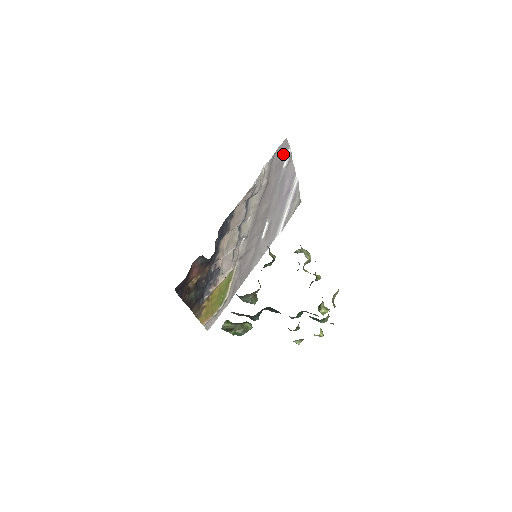
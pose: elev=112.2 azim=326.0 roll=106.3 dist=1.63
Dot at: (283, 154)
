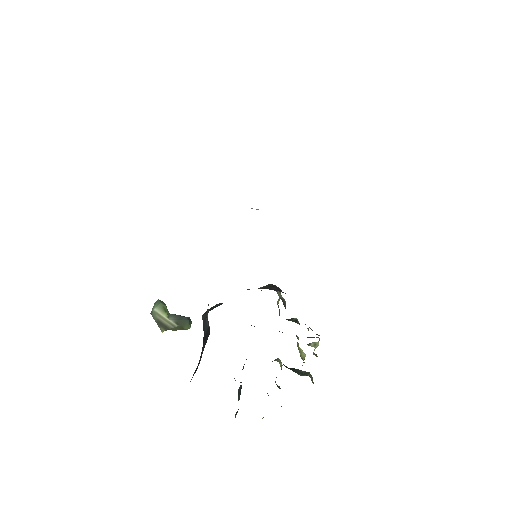
Dot at: occluded
